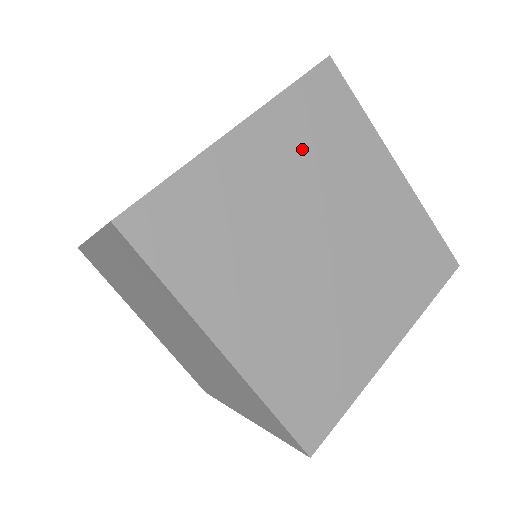
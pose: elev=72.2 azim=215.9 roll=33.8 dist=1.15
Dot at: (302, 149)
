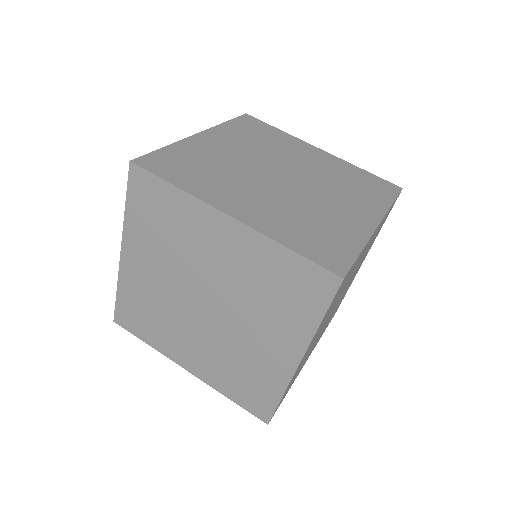
Dot at: (246, 141)
